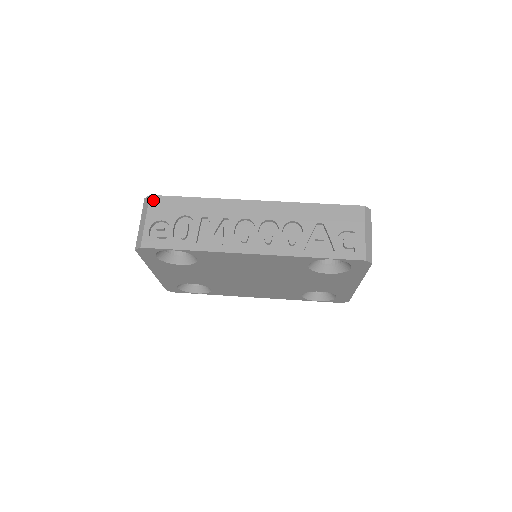
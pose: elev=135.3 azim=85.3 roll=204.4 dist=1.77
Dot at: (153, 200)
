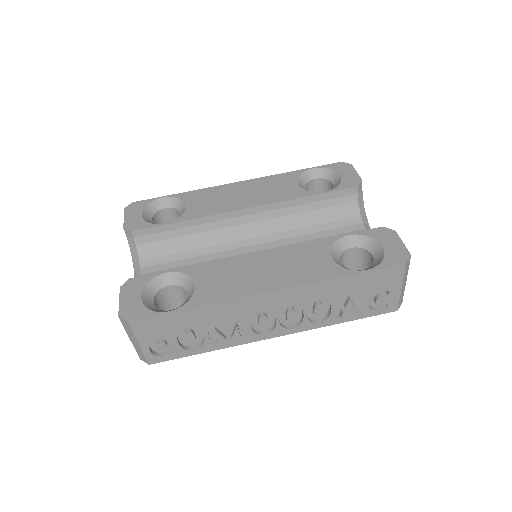
Dot at: (136, 326)
